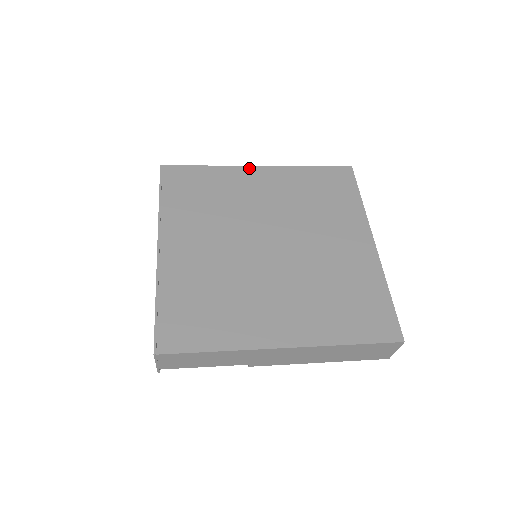
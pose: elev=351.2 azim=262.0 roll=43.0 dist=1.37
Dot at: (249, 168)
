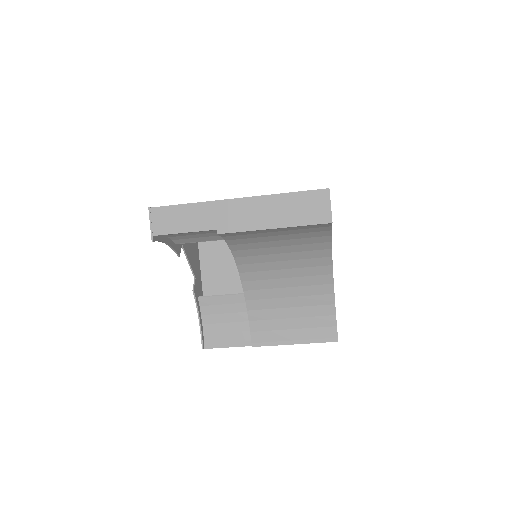
Dot at: occluded
